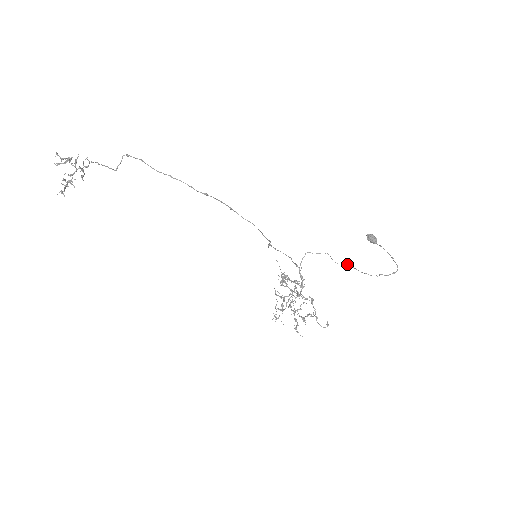
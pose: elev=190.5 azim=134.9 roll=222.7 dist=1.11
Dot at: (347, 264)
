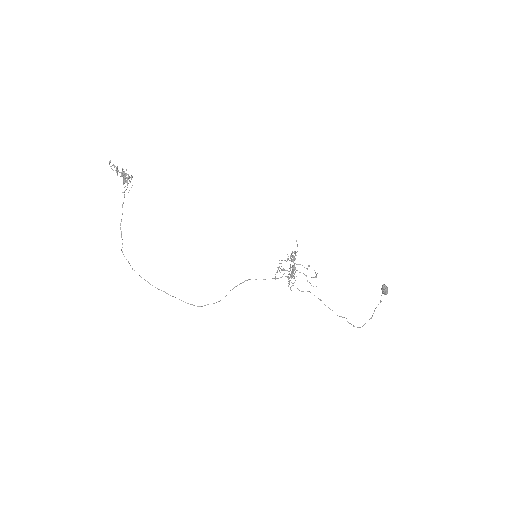
Dot at: (321, 300)
